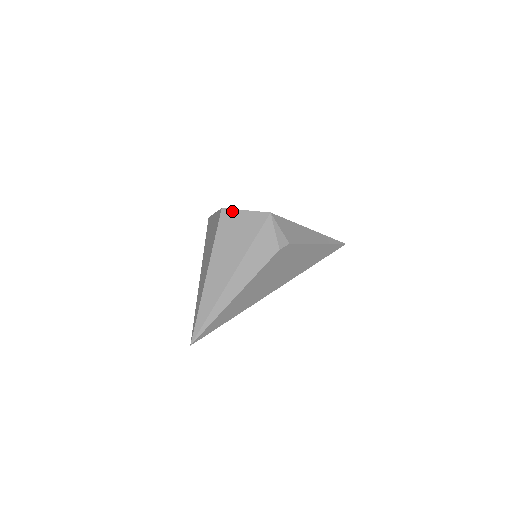
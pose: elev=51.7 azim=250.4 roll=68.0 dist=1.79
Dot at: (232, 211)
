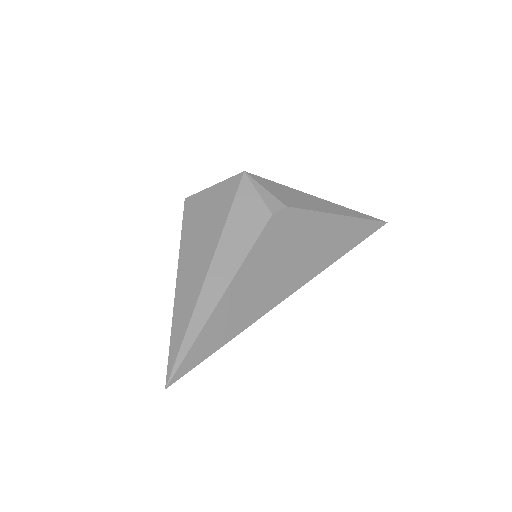
Dot at: (197, 195)
